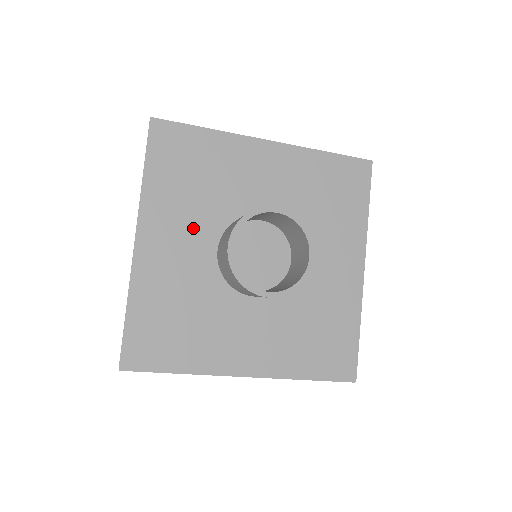
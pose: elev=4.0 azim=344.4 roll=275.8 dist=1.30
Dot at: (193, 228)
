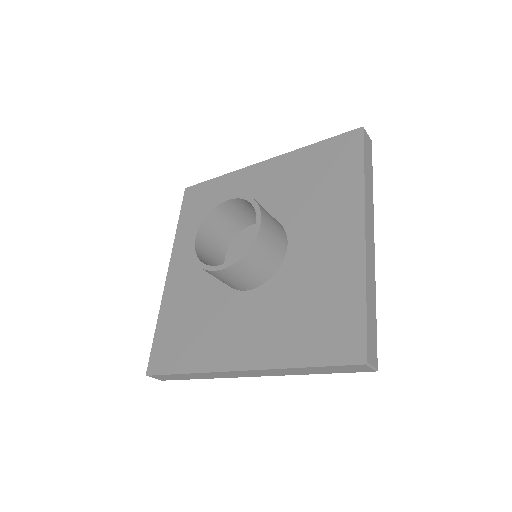
Dot at: occluded
